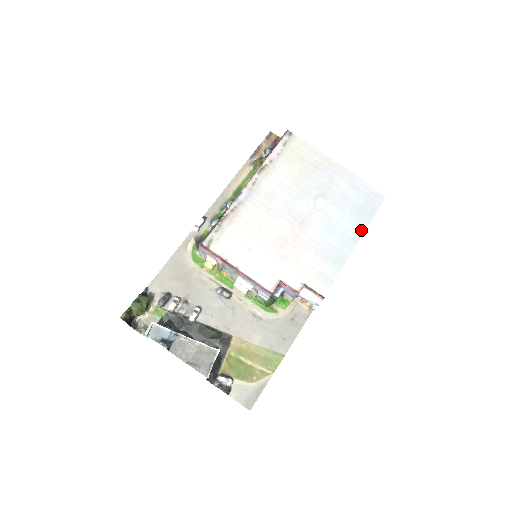
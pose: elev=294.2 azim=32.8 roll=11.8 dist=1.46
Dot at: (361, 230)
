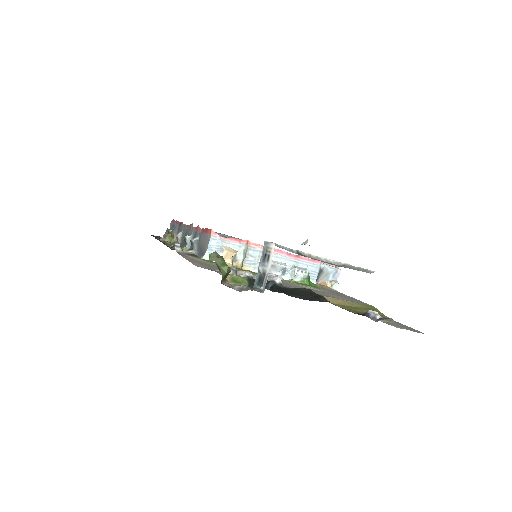
Dot at: occluded
